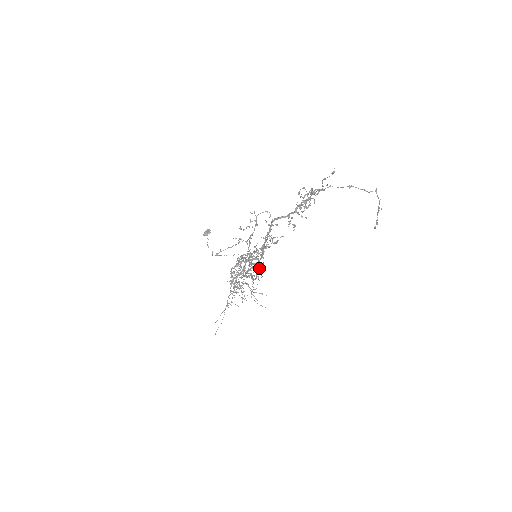
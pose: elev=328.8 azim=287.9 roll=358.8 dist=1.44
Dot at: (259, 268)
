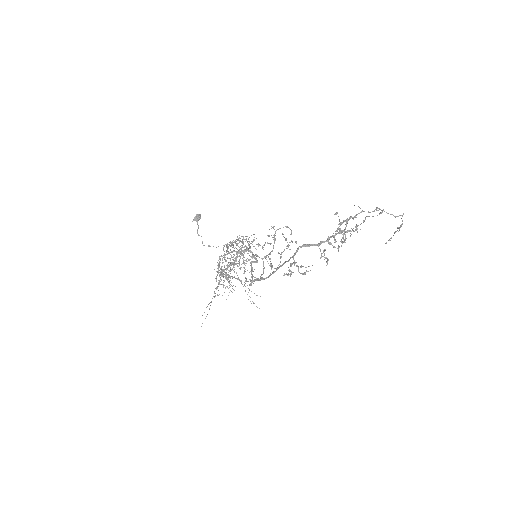
Dot at: (252, 262)
